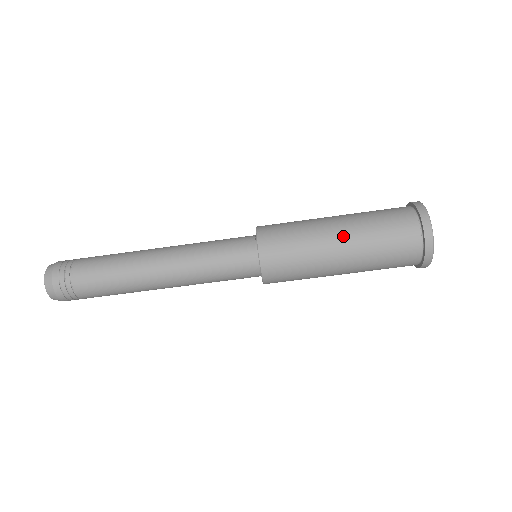
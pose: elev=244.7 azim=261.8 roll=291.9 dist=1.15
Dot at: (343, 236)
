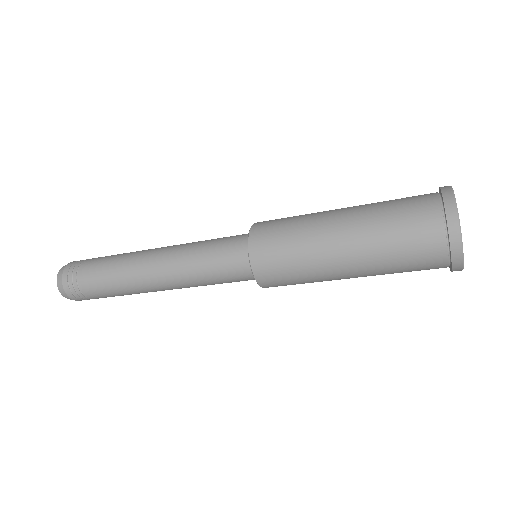
Dot at: (350, 265)
